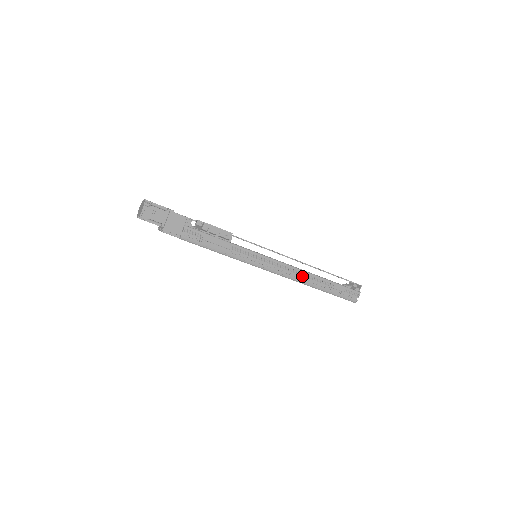
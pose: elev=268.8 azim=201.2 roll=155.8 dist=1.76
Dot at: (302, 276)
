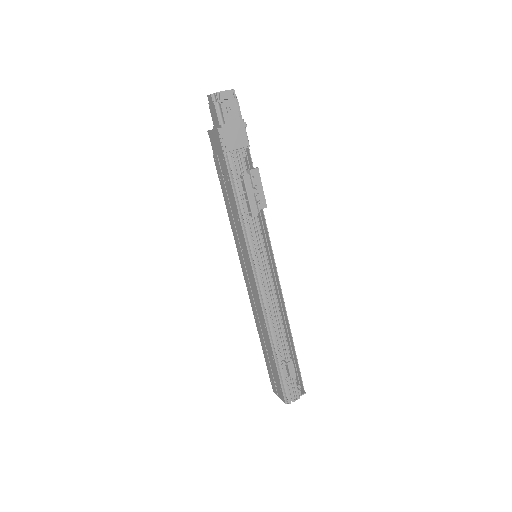
Dot at: (275, 320)
